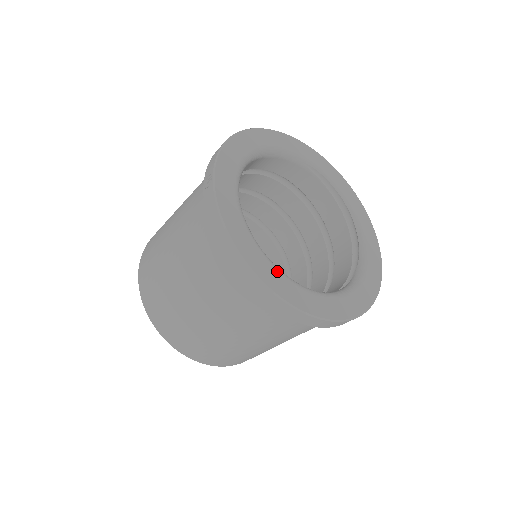
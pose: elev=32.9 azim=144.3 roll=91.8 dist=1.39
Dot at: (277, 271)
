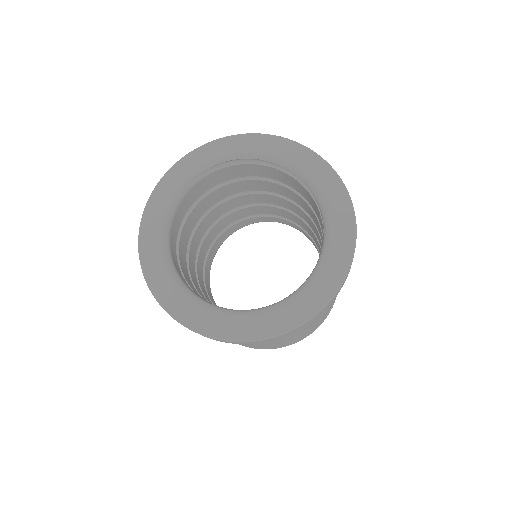
Dot at: (281, 309)
